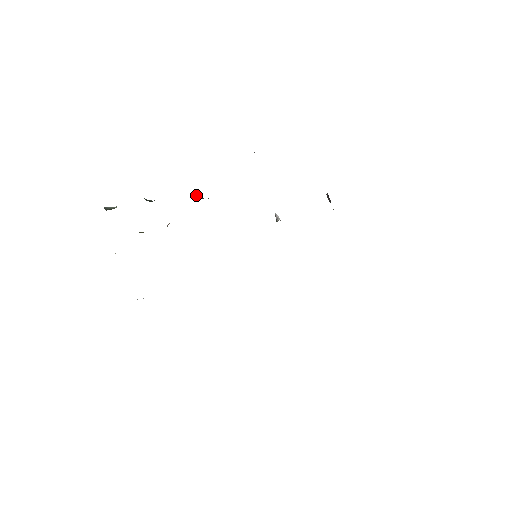
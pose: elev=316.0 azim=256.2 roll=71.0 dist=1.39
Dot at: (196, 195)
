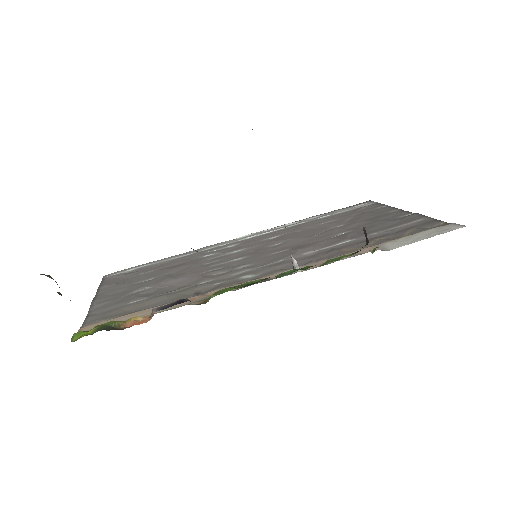
Dot at: occluded
